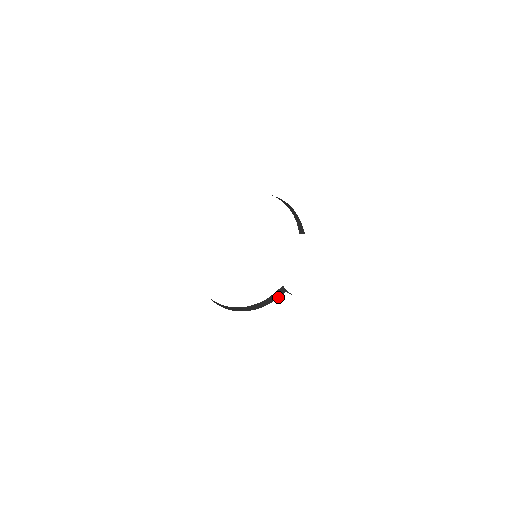
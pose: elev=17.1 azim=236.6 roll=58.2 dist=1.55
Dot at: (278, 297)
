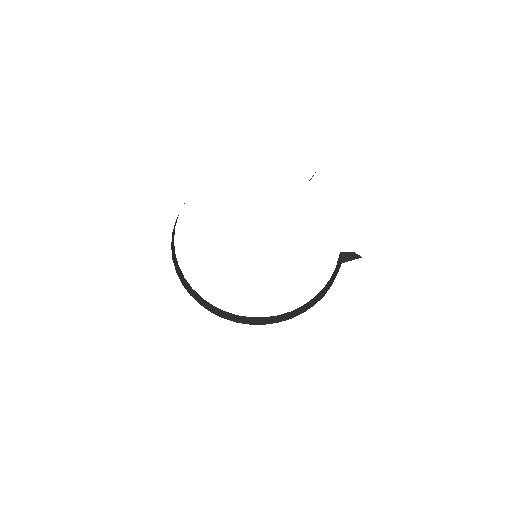
Dot at: (336, 275)
